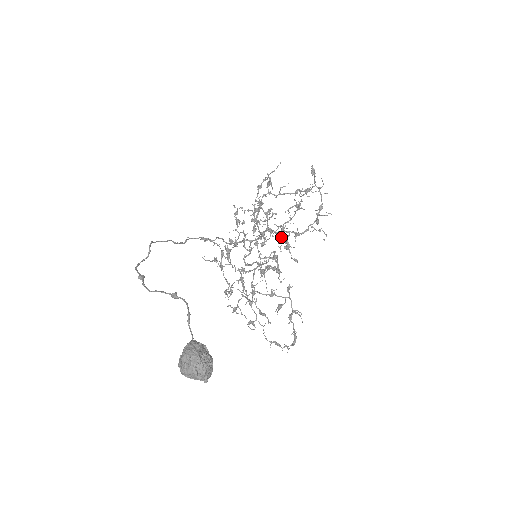
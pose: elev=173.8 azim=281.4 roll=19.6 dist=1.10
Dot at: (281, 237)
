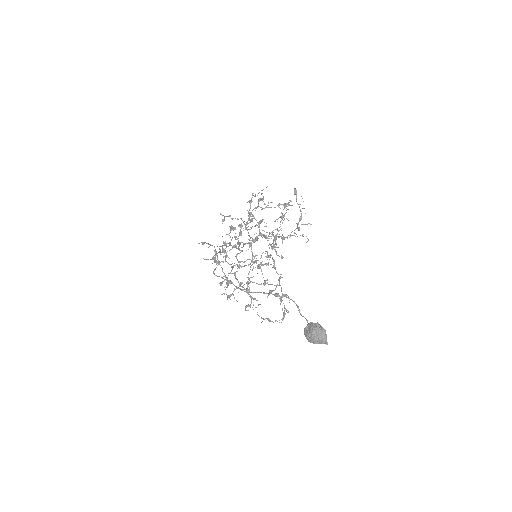
Dot at: occluded
